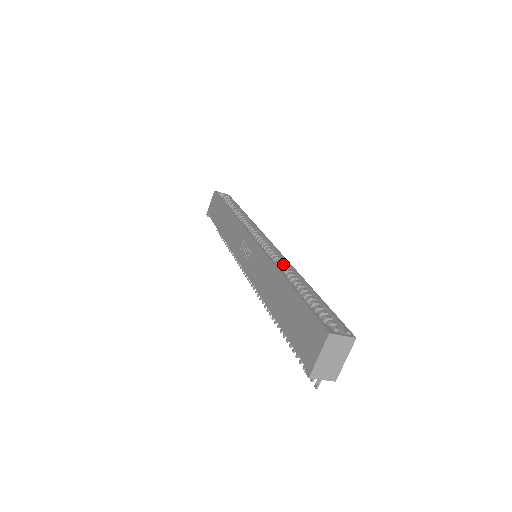
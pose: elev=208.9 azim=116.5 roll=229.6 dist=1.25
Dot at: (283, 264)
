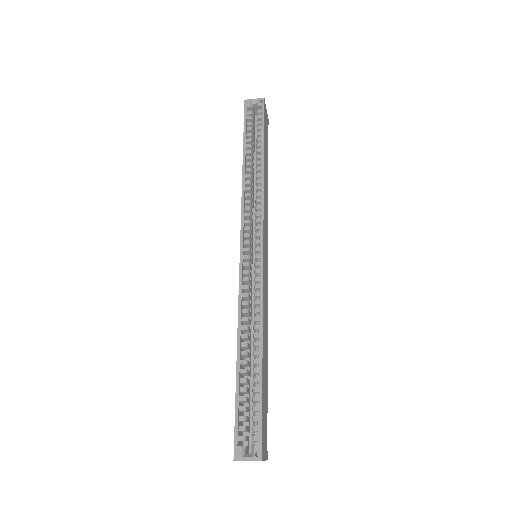
Dot at: (257, 304)
